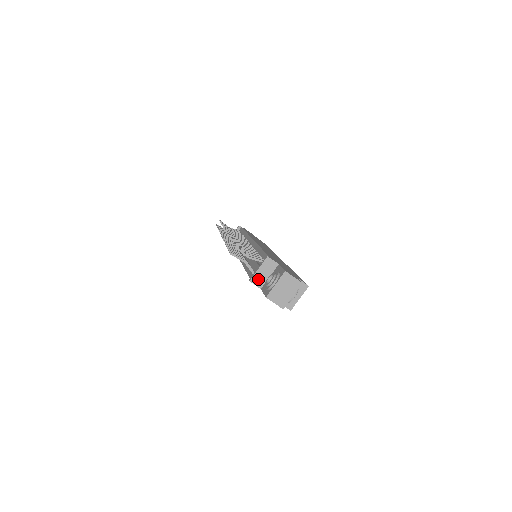
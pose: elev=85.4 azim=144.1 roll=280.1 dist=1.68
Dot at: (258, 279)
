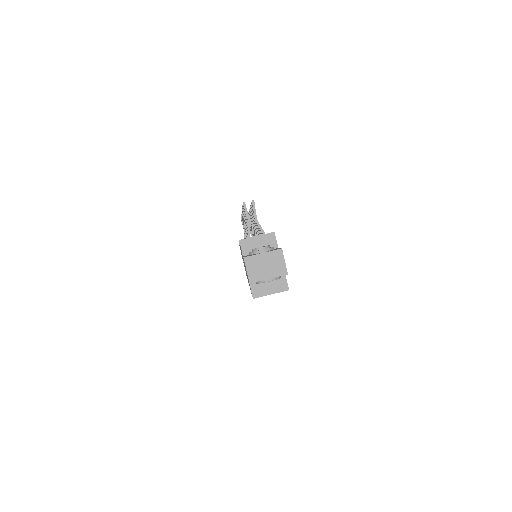
Dot at: (248, 245)
